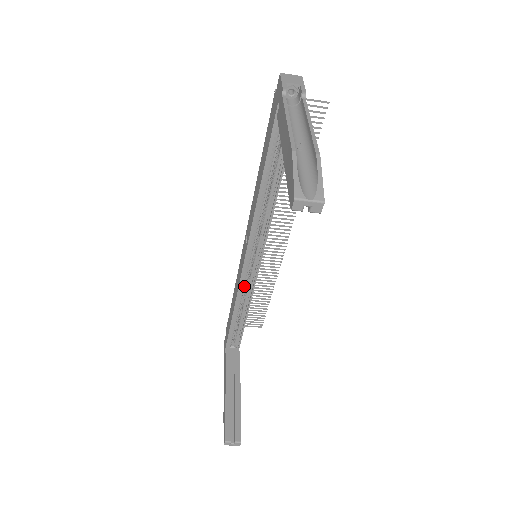
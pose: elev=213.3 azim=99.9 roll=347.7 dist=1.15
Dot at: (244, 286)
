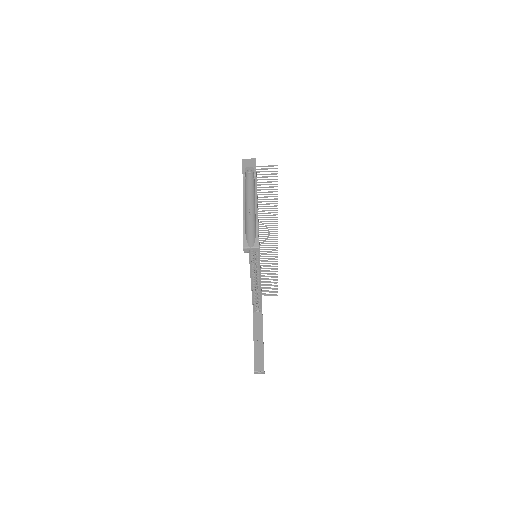
Dot at: (254, 274)
